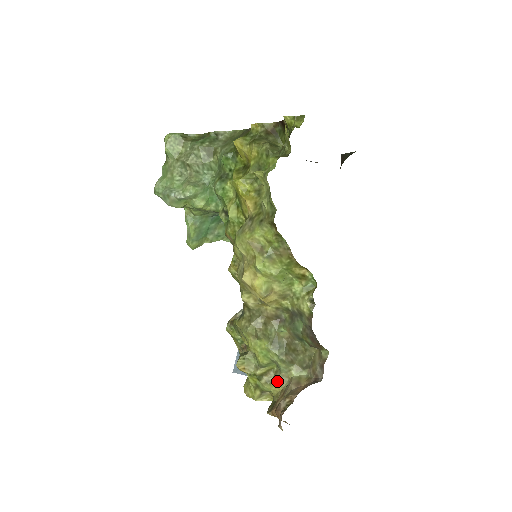
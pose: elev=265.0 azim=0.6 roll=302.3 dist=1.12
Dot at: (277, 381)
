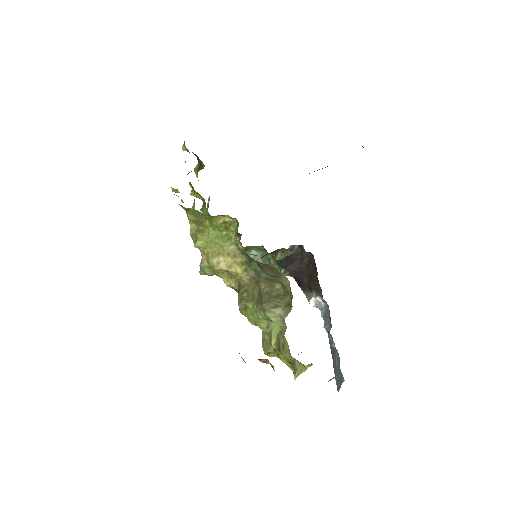
Dot at: occluded
